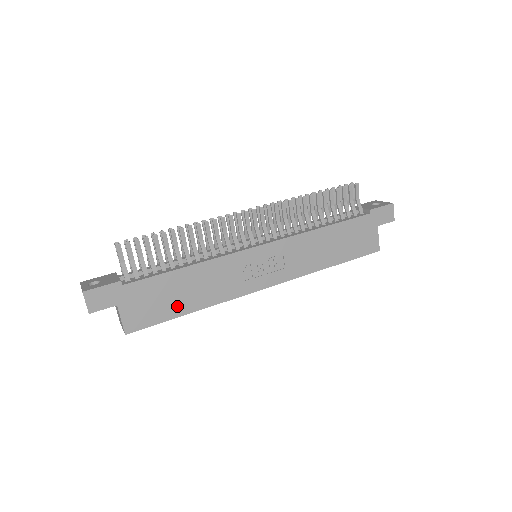
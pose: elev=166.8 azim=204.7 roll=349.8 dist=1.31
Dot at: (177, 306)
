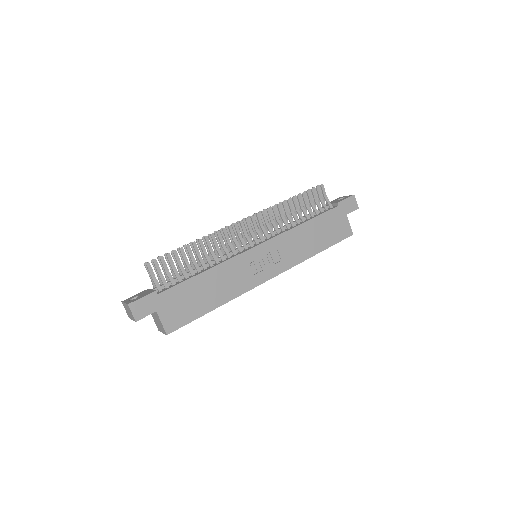
Dot at: (203, 305)
